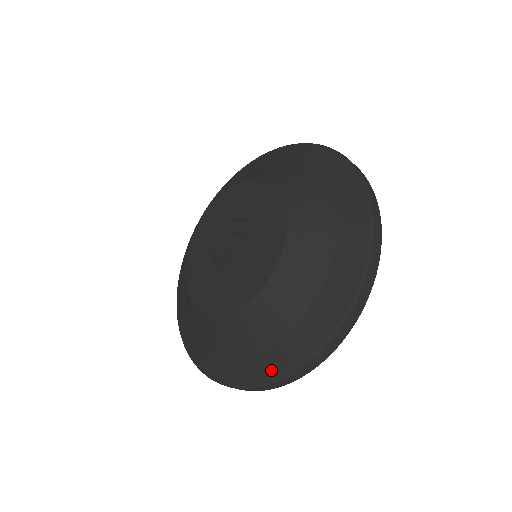
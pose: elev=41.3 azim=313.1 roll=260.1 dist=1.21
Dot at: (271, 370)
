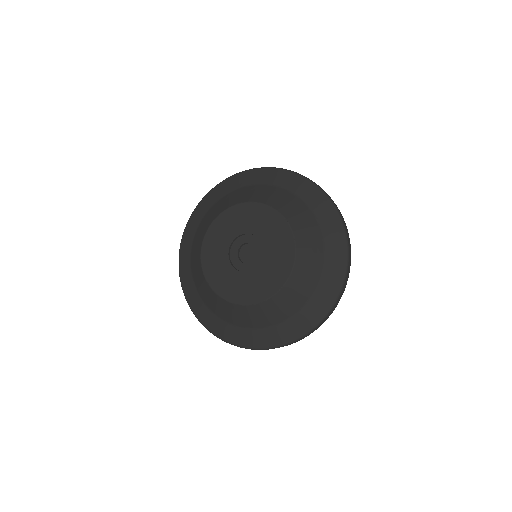
Dot at: (340, 265)
